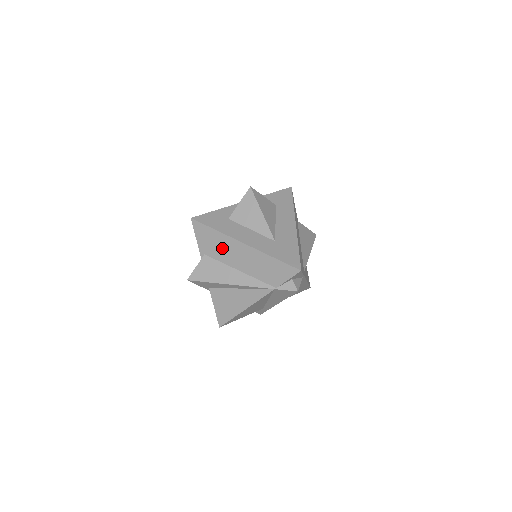
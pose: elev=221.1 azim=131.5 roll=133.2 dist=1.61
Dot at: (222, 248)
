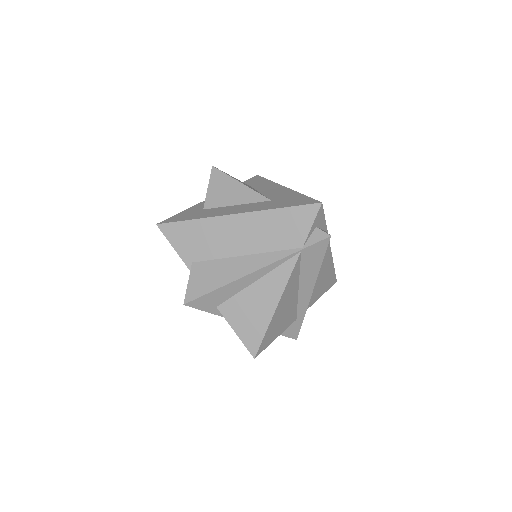
Dot at: (211, 239)
